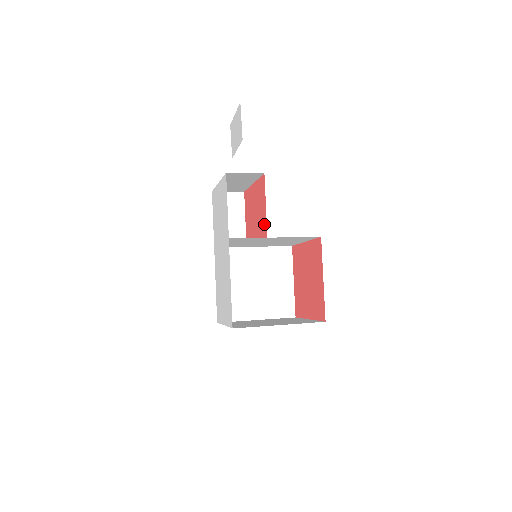
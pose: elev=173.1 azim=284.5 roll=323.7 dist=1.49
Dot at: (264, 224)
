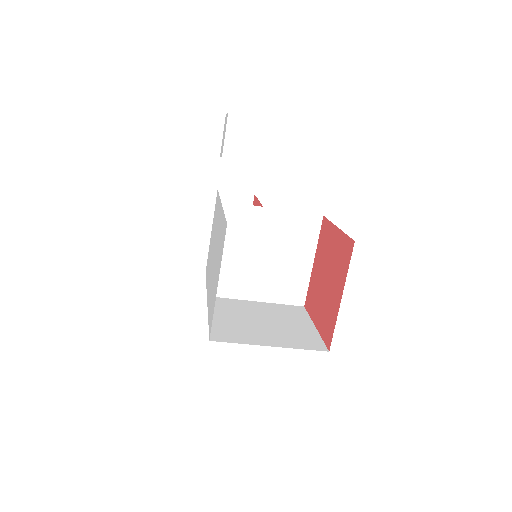
Dot at: occluded
